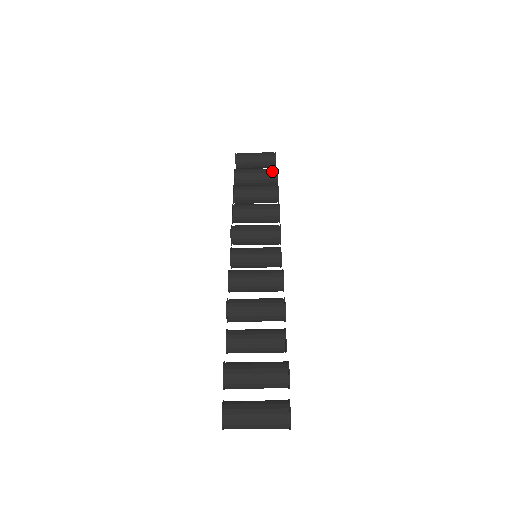
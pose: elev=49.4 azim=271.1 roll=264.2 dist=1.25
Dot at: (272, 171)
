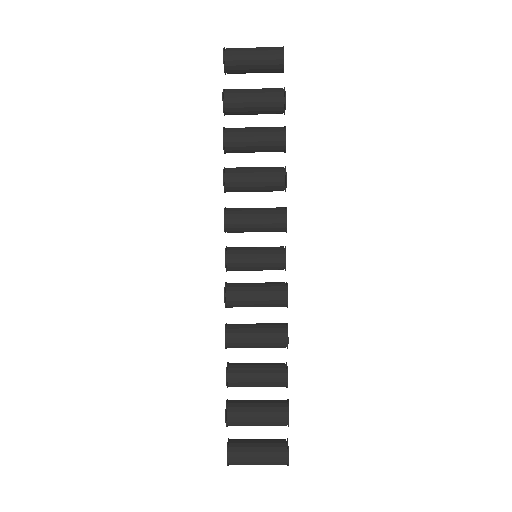
Dot at: (278, 99)
